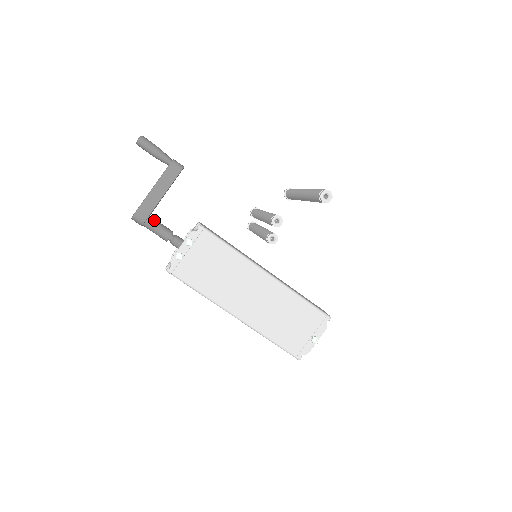
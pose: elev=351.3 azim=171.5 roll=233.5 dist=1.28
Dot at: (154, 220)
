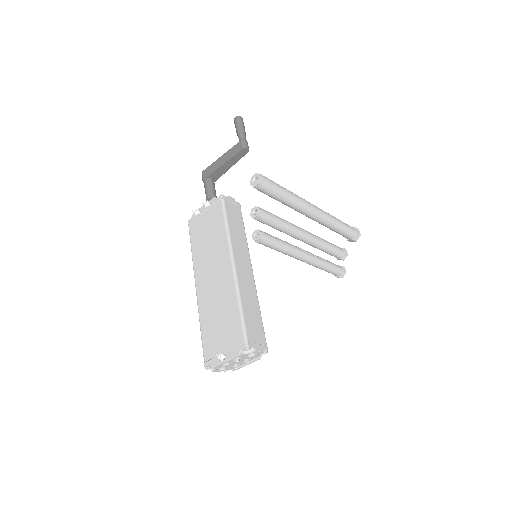
Dot at: (210, 182)
